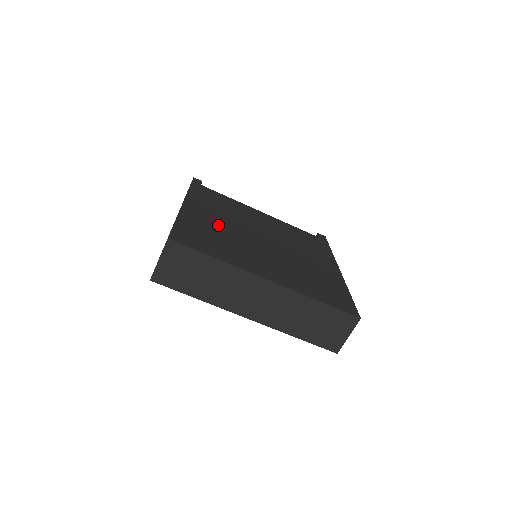
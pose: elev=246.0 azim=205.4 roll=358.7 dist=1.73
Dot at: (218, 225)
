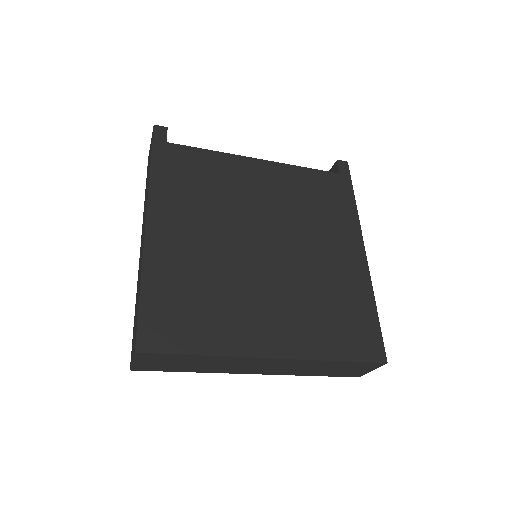
Dot at: (199, 255)
